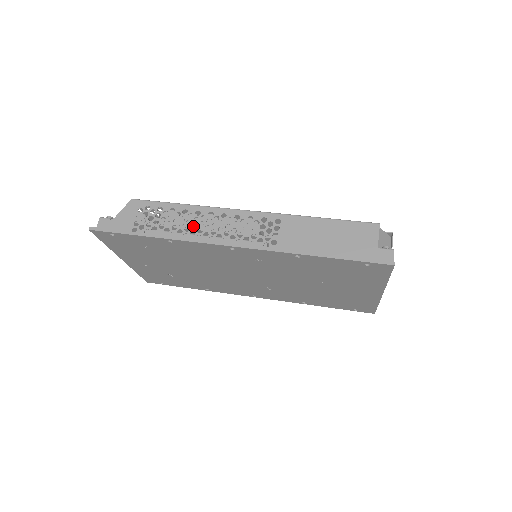
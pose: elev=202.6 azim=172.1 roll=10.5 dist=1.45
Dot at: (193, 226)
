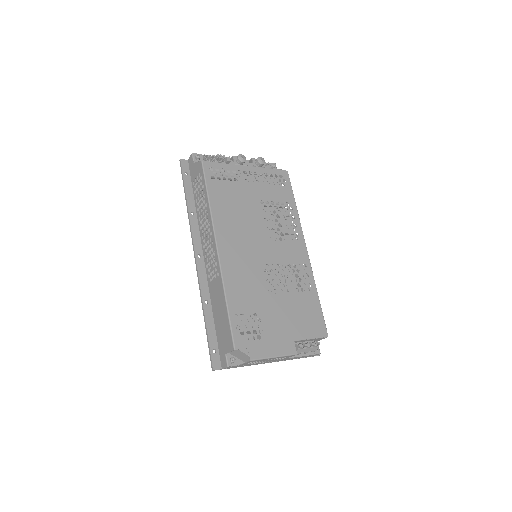
Dot at: occluded
